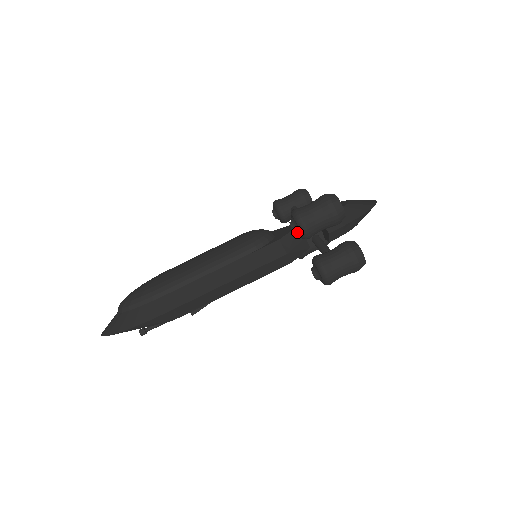
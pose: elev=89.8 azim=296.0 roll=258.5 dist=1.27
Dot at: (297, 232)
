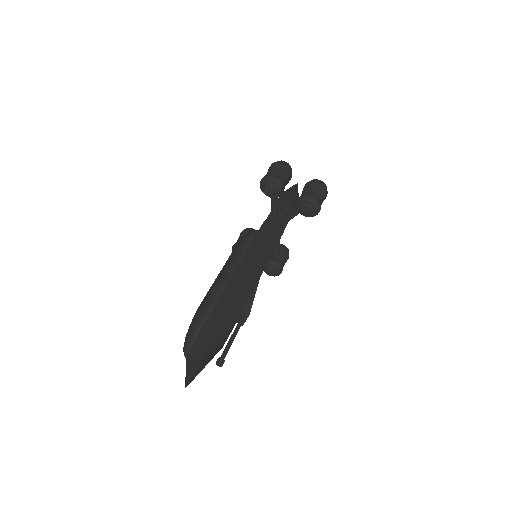
Dot at: (274, 189)
